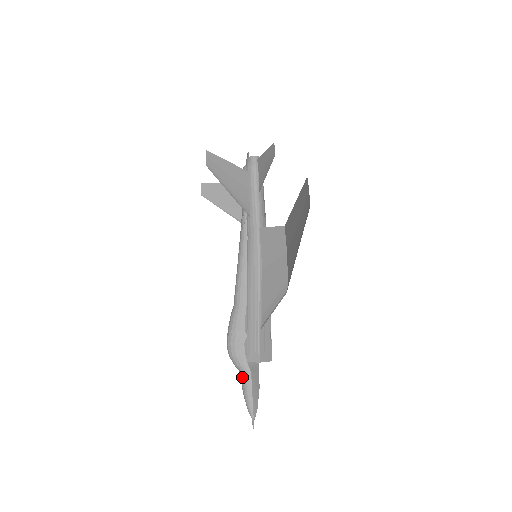
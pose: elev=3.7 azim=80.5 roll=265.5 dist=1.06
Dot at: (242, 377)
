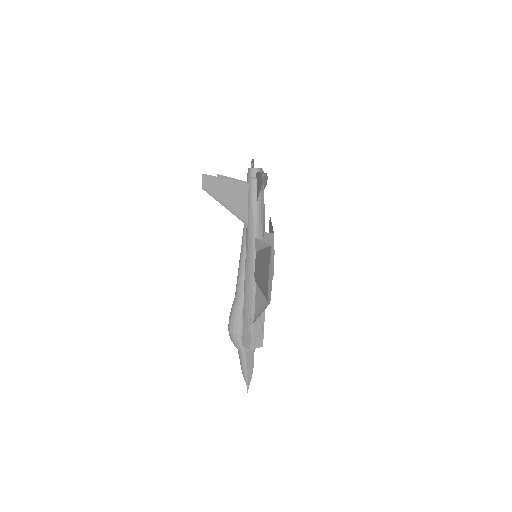
Dot at: (239, 355)
